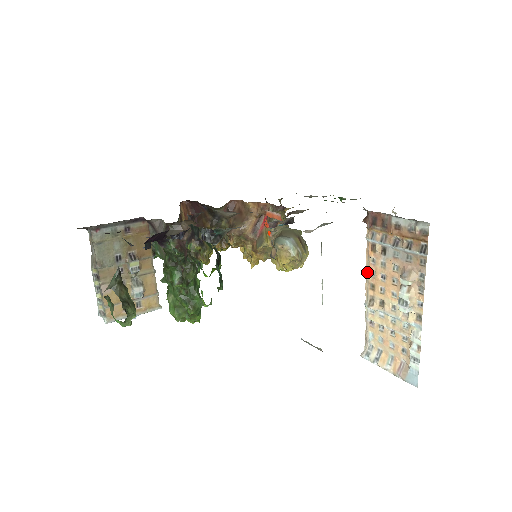
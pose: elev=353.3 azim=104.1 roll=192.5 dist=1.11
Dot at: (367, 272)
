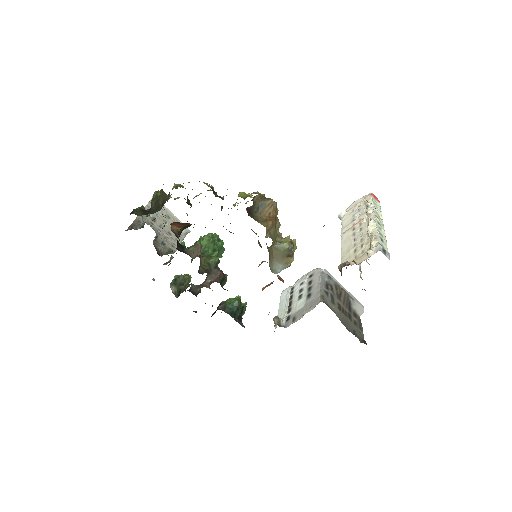
Dot at: (341, 251)
